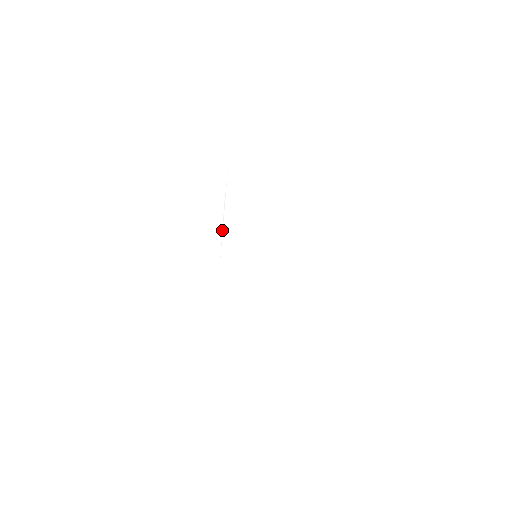
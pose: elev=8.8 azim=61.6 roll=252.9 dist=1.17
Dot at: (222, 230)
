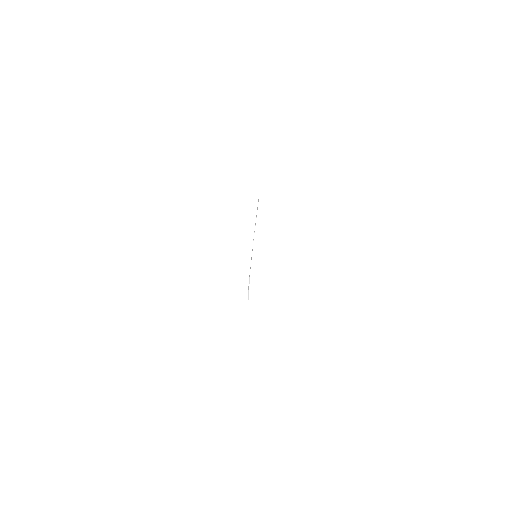
Dot at: (248, 295)
